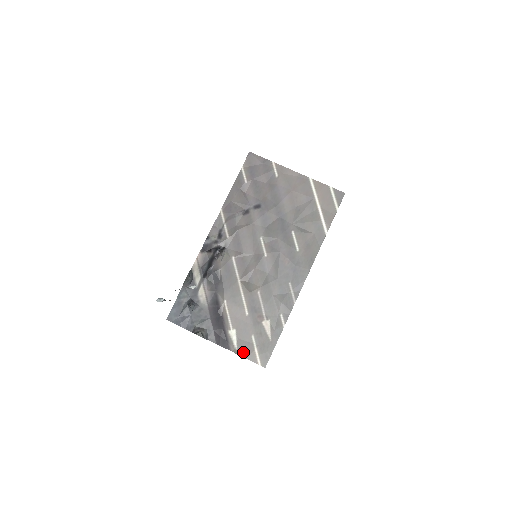
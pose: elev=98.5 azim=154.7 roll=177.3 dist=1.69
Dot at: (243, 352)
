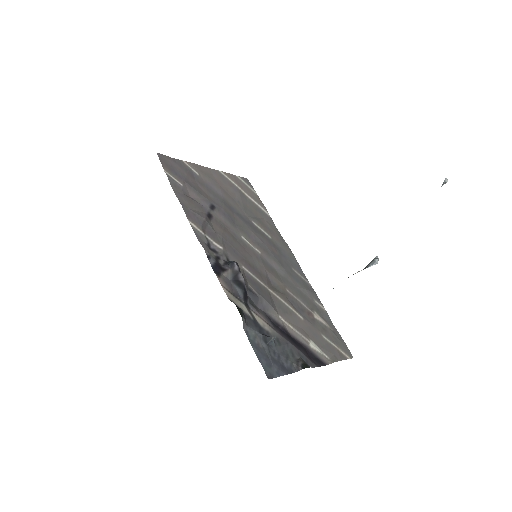
Dot at: (335, 356)
